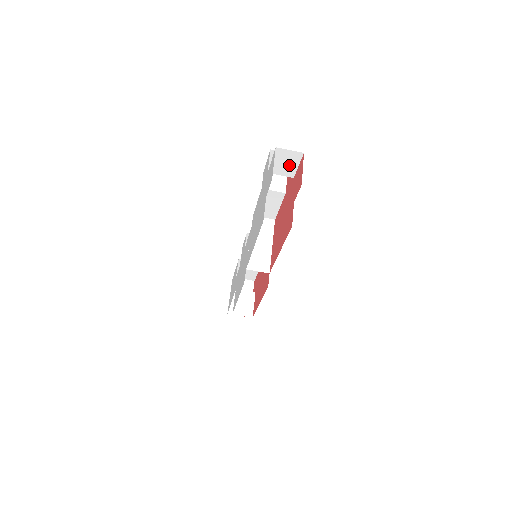
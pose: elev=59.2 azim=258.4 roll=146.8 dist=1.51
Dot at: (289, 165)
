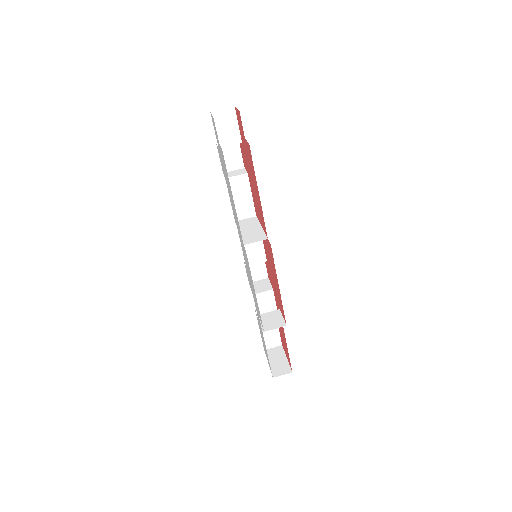
Dot at: (231, 128)
